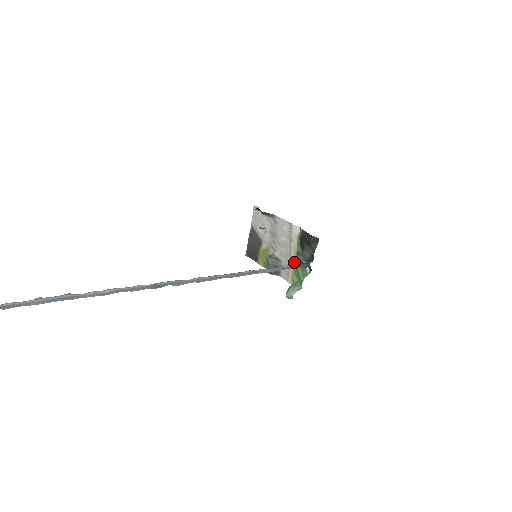
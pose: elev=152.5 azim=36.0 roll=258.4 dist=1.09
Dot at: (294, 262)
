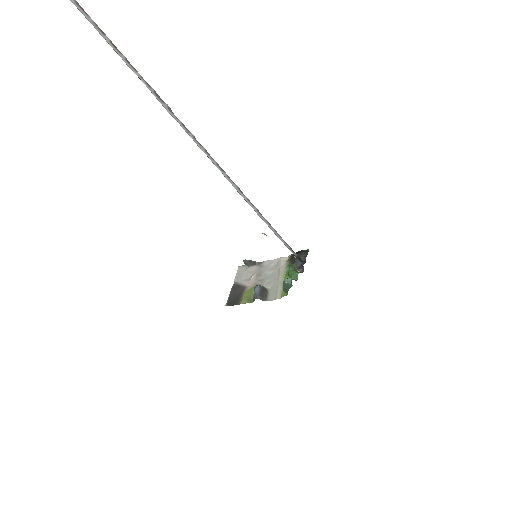
Dot at: (283, 280)
